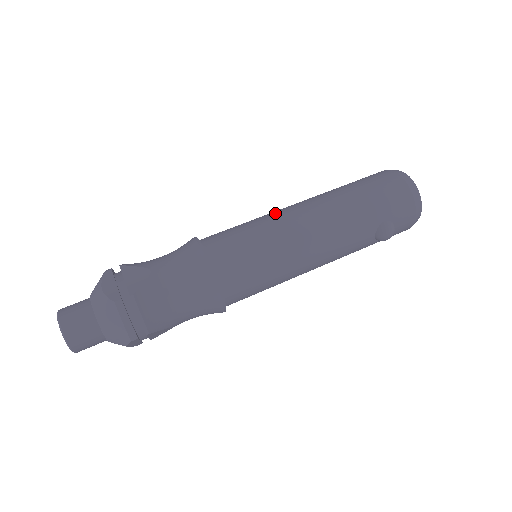
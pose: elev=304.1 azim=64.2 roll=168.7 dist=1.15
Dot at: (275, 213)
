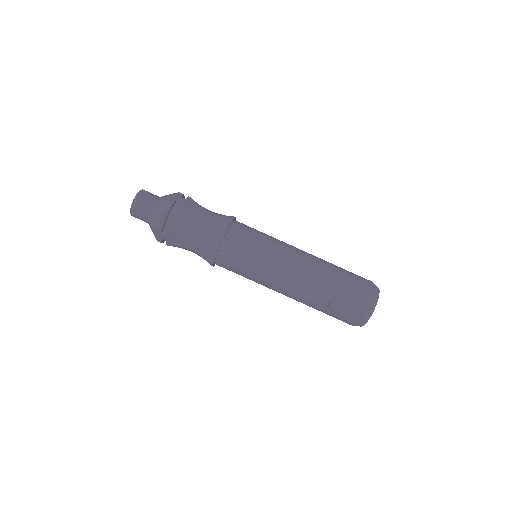
Dot at: occluded
